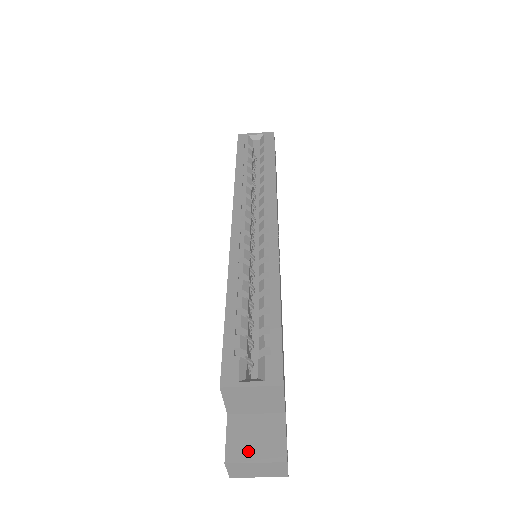
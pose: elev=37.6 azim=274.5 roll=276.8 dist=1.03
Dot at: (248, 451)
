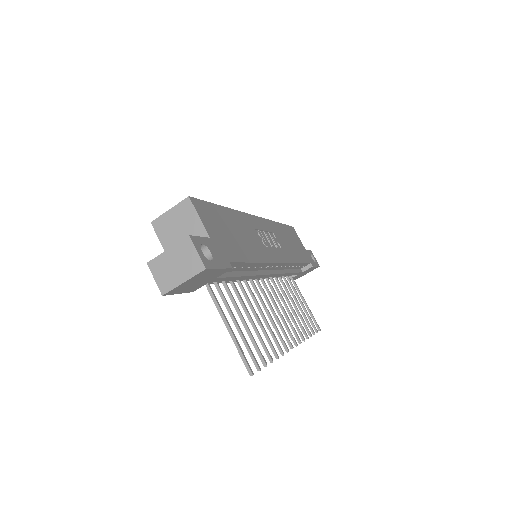
Dot at: occluded
